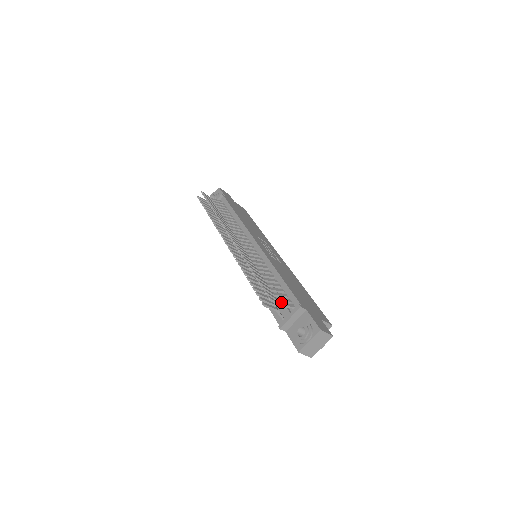
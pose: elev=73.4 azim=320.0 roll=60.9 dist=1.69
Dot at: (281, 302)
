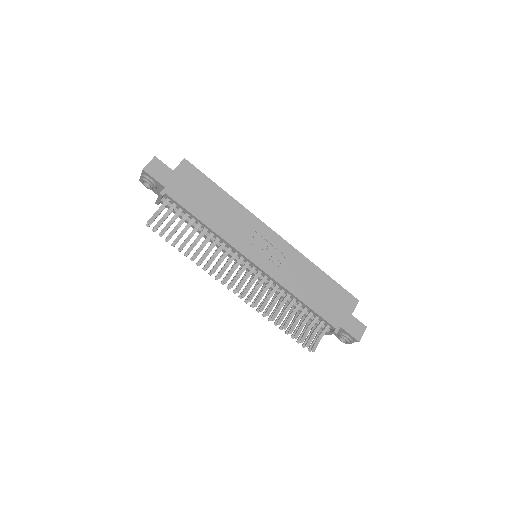
Dot at: (315, 323)
